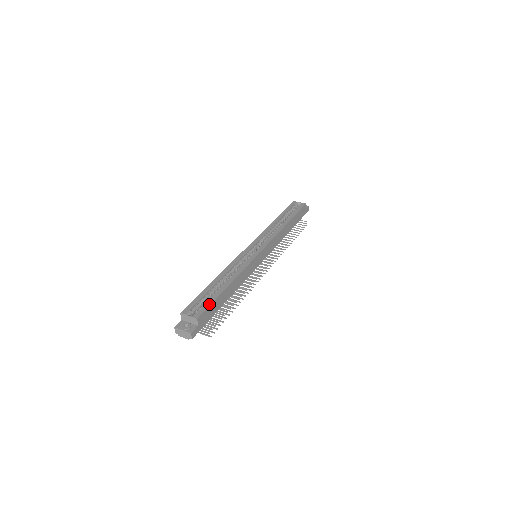
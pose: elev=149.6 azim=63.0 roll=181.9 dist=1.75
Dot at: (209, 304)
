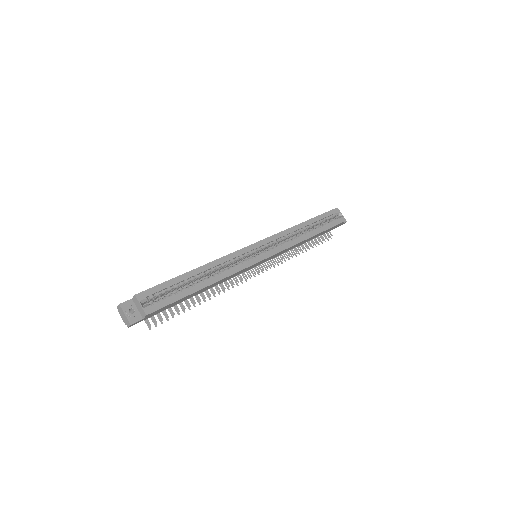
Dot at: (170, 302)
